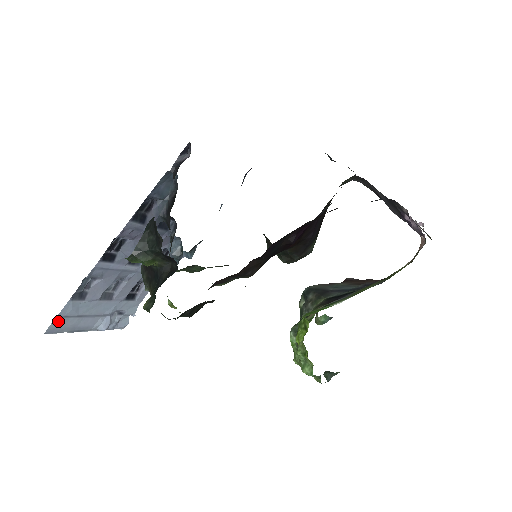
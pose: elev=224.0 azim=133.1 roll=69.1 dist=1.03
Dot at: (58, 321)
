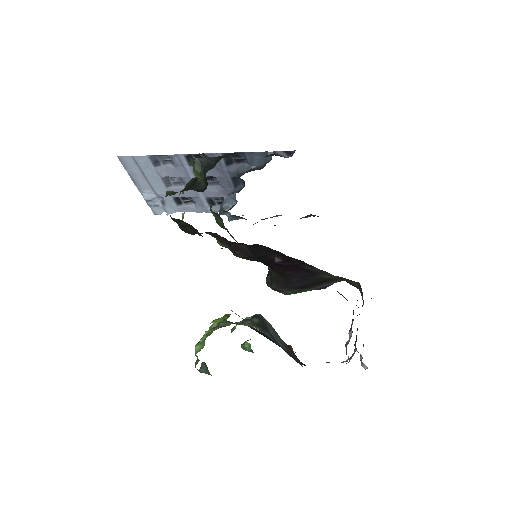
Dot at: (131, 160)
